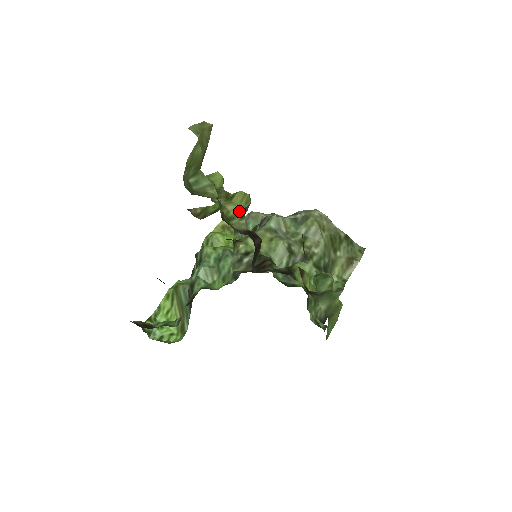
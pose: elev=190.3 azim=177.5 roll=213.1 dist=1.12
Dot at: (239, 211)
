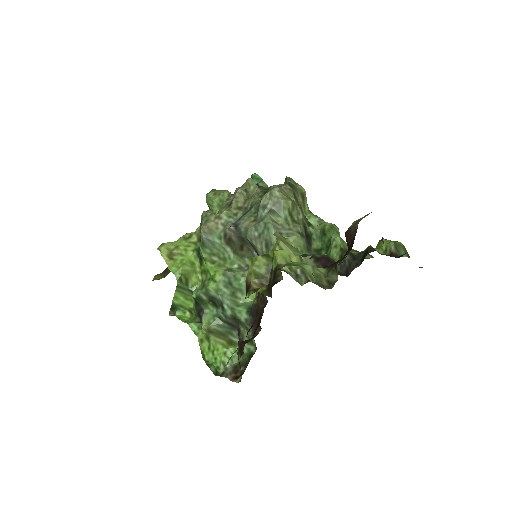
Dot at: (299, 255)
